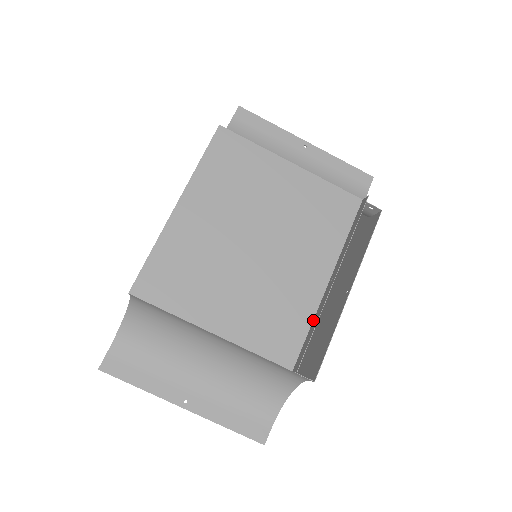
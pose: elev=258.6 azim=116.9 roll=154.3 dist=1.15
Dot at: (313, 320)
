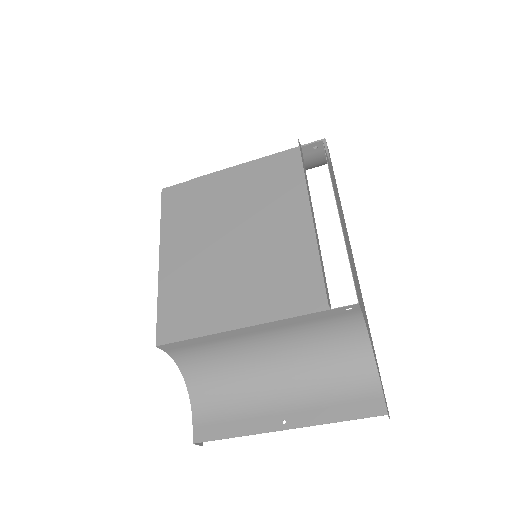
Dot at: occluded
